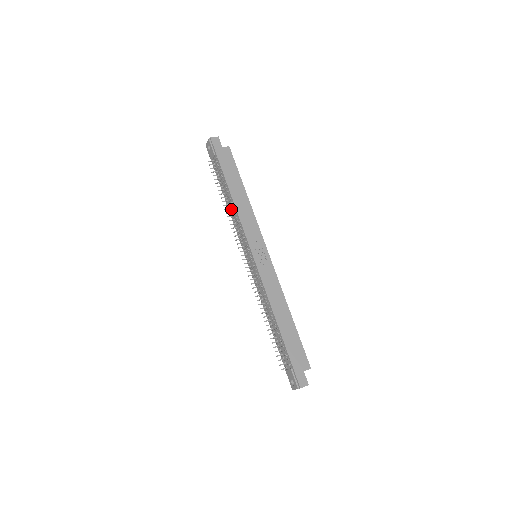
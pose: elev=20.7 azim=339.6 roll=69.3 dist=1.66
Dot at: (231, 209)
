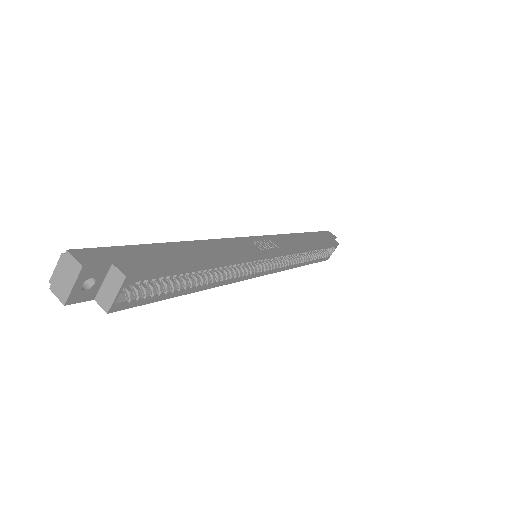
Dot at: occluded
